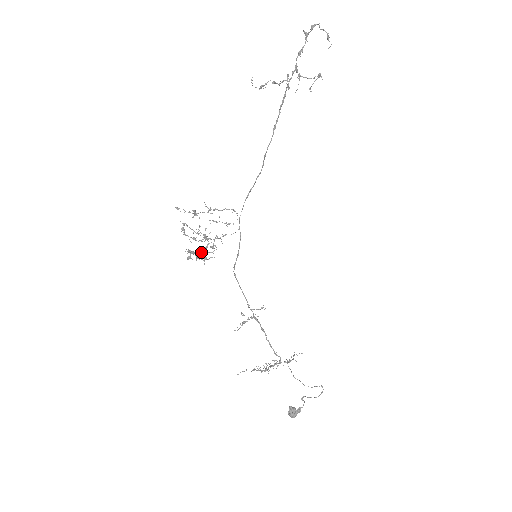
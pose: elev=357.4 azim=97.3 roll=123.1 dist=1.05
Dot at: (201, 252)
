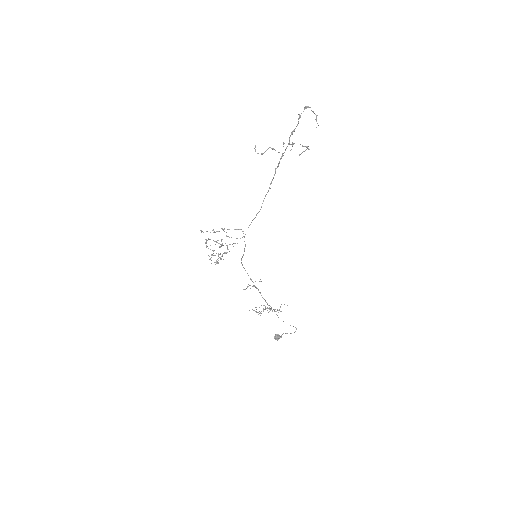
Dot at: (218, 254)
